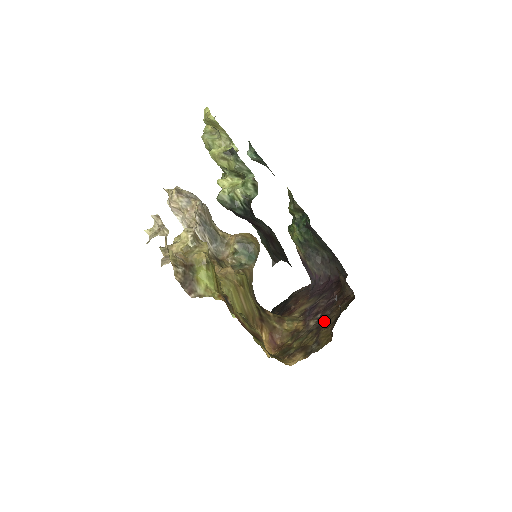
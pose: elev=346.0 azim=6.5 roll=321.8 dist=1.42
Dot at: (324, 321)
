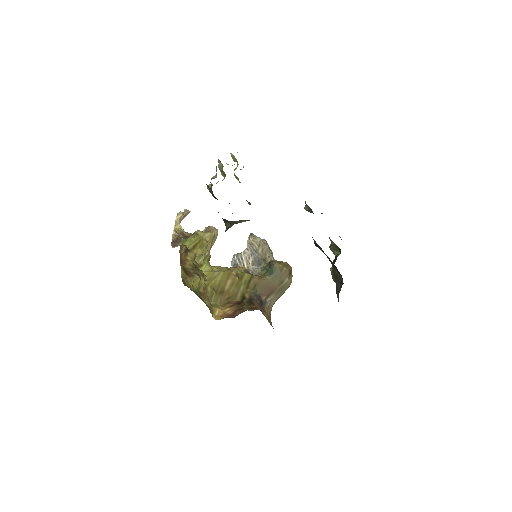
Dot at: occluded
